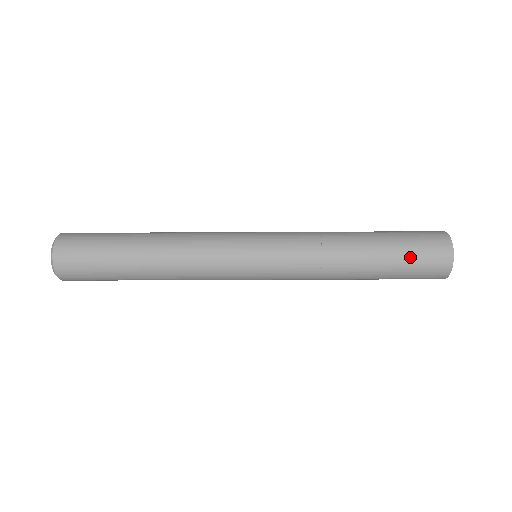
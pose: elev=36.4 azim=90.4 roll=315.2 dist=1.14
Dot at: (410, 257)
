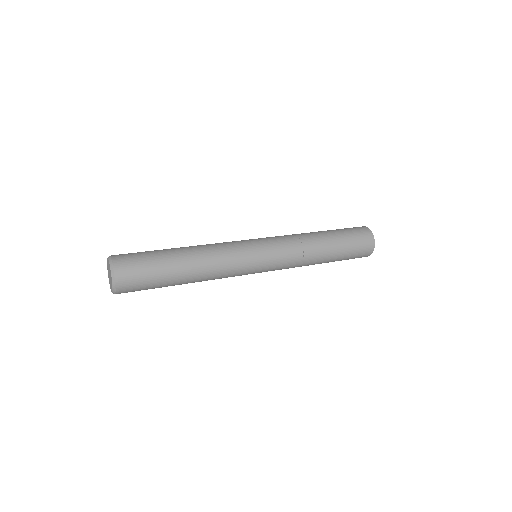
Dot at: (348, 258)
